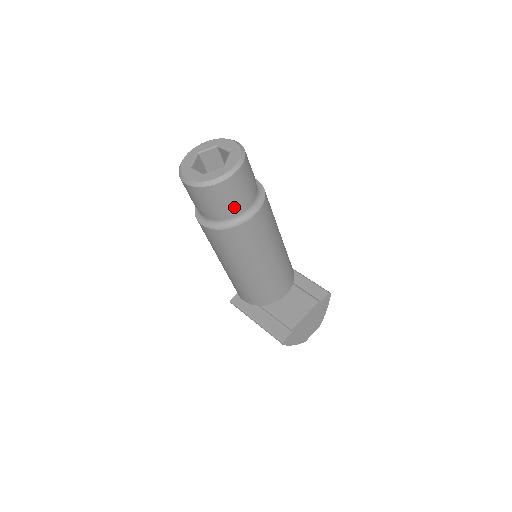
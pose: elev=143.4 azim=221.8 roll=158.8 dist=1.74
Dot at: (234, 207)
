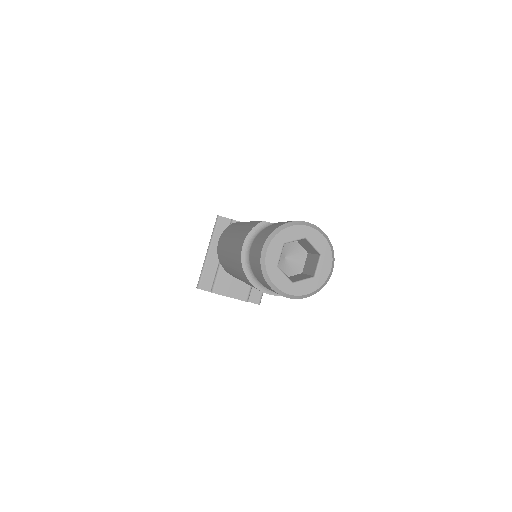
Dot at: occluded
